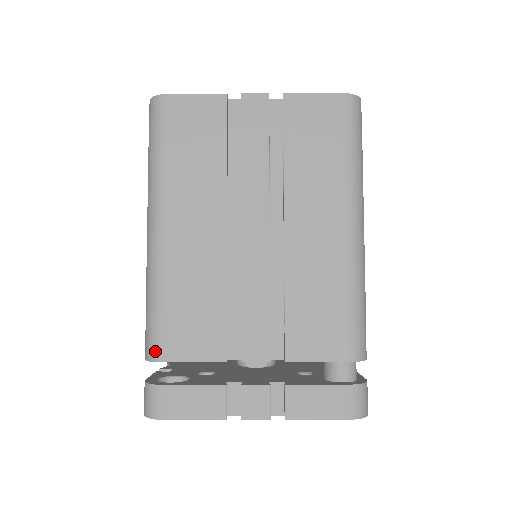
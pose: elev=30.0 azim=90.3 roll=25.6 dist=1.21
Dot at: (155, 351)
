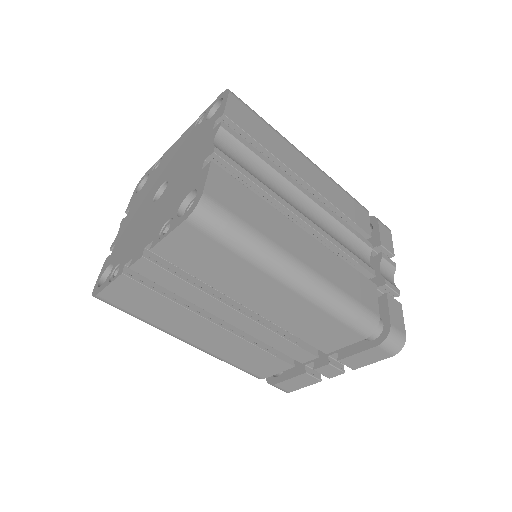
Dot at: occluded
